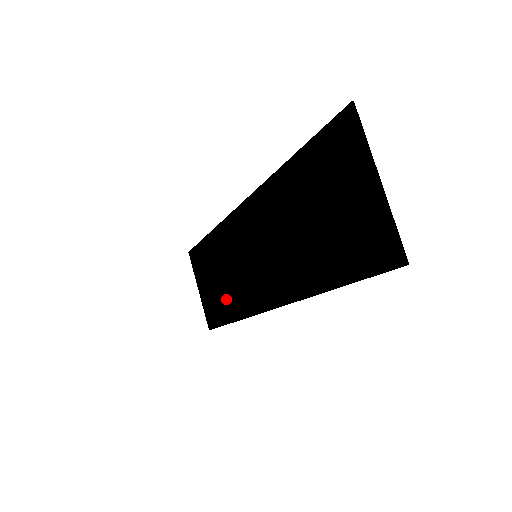
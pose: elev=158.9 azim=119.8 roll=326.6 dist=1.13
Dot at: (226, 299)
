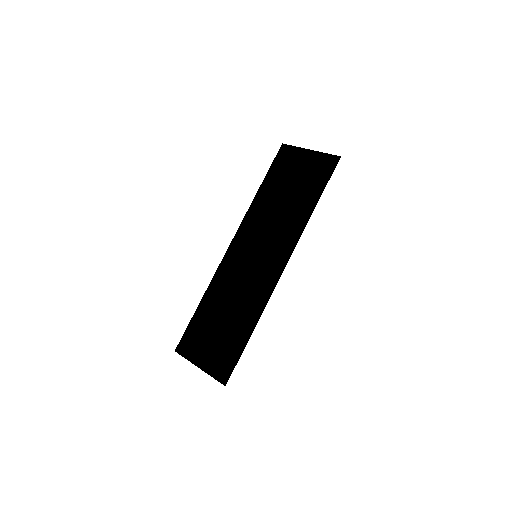
Dot at: (238, 323)
